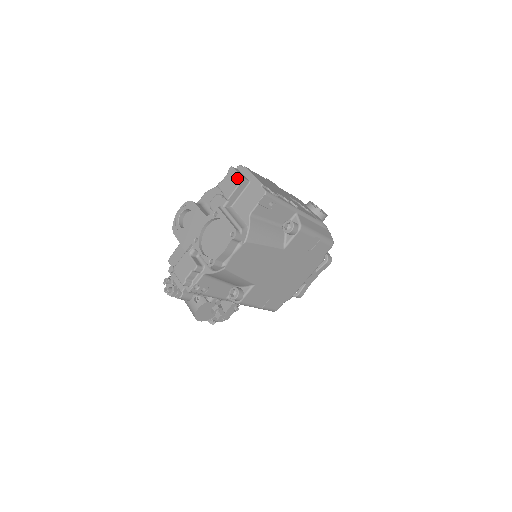
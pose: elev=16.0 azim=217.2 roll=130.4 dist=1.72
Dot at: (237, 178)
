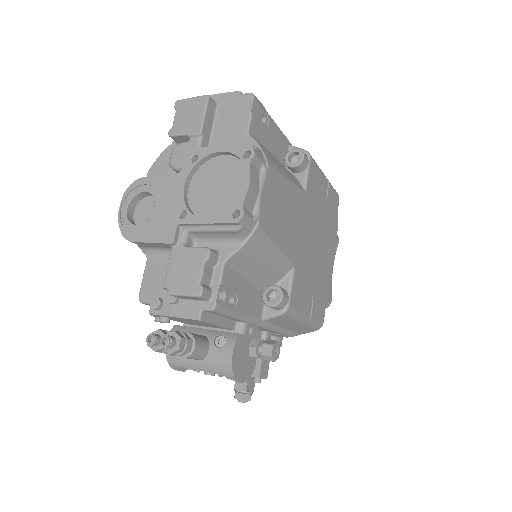
Dot at: (197, 102)
